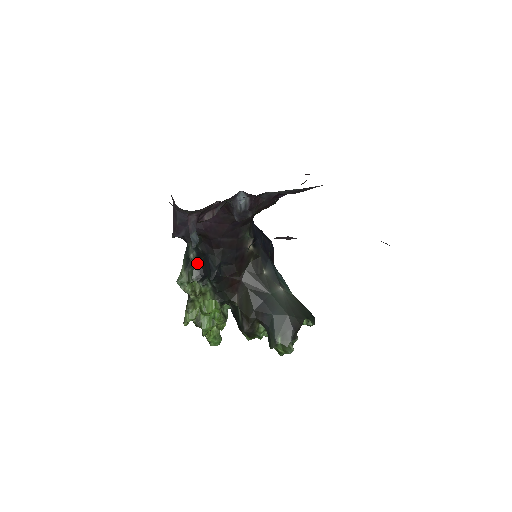
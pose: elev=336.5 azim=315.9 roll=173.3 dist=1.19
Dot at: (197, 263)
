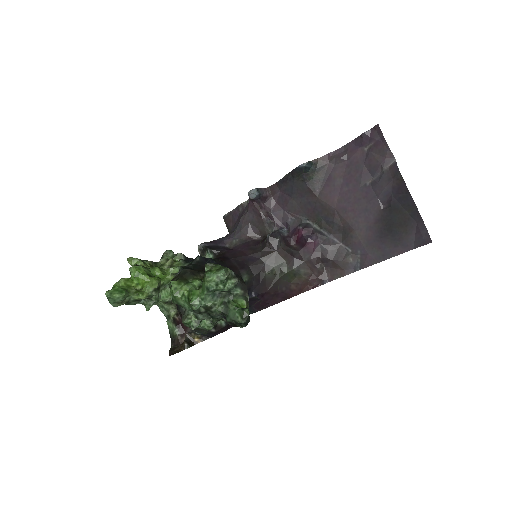
Dot at: occluded
